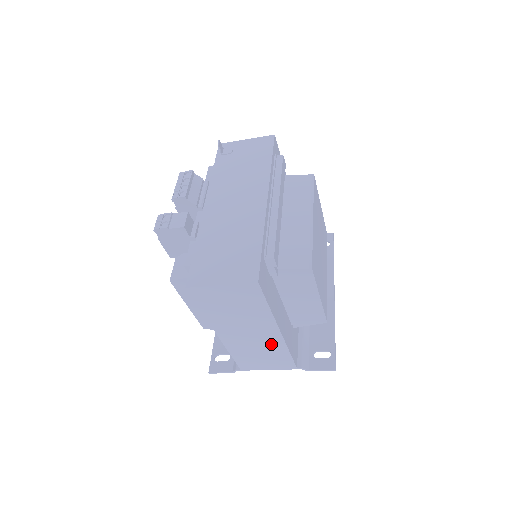
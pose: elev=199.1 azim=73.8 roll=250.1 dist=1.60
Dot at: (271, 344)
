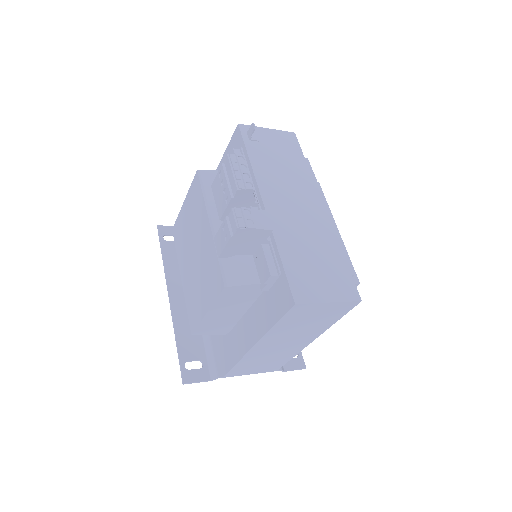
Dot at: (289, 352)
